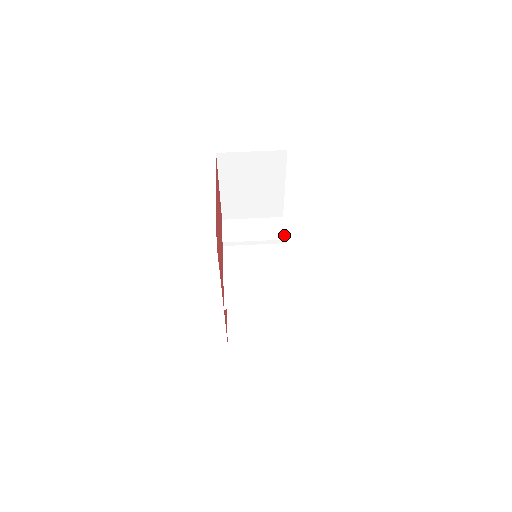
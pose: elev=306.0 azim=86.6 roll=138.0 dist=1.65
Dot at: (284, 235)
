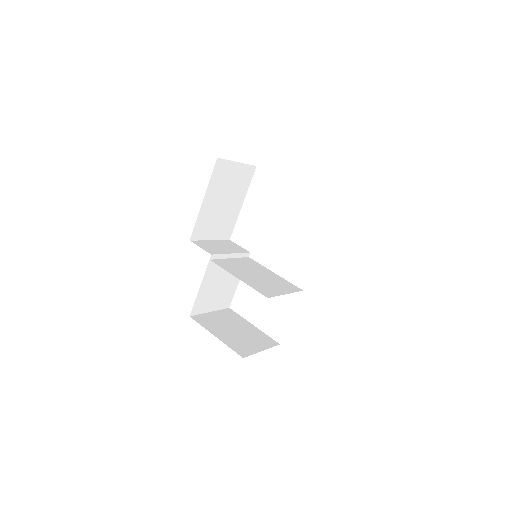
Dot at: (246, 250)
